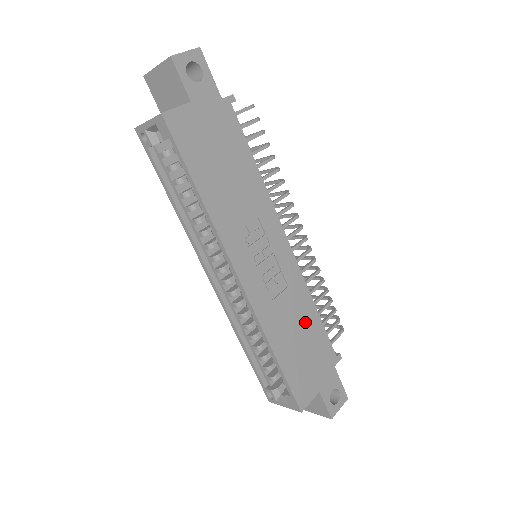
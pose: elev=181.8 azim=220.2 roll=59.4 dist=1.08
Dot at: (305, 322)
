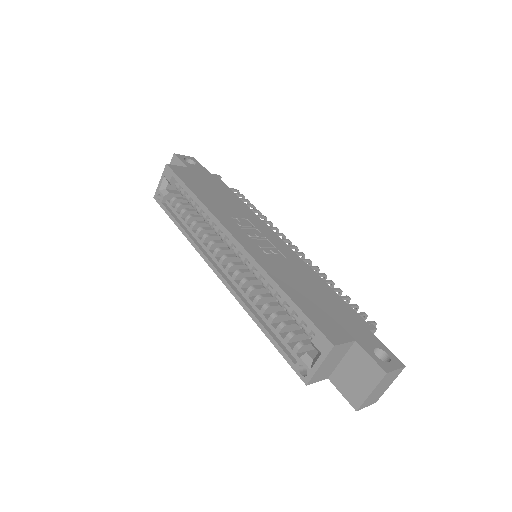
Dot at: (315, 285)
